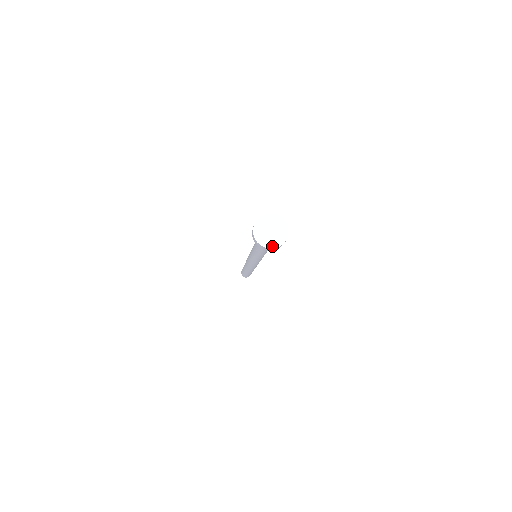
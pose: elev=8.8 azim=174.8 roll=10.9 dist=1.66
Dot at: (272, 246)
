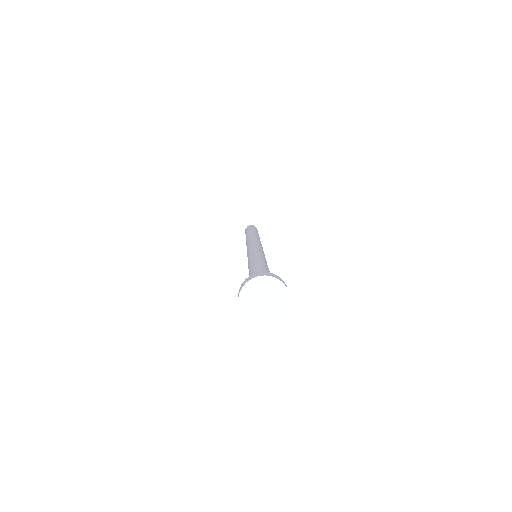
Dot at: (250, 318)
